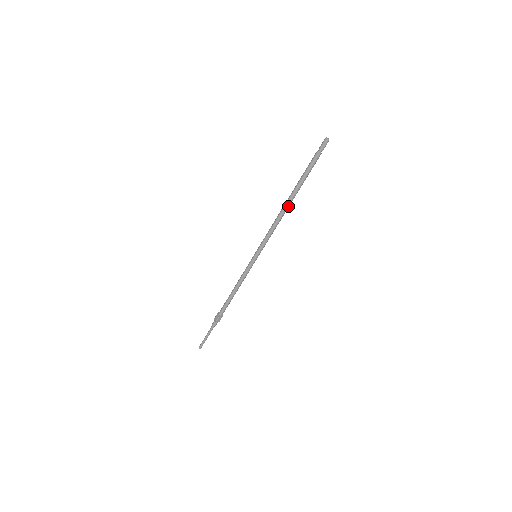
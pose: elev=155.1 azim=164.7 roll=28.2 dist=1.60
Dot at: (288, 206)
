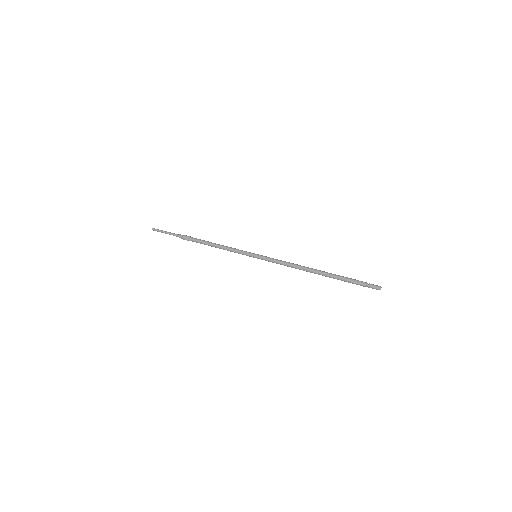
Dot at: (311, 272)
